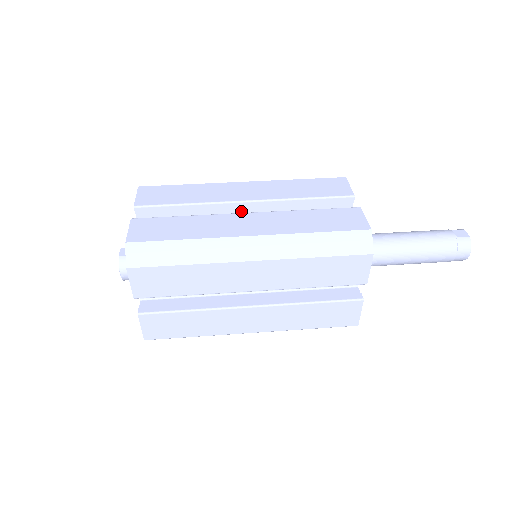
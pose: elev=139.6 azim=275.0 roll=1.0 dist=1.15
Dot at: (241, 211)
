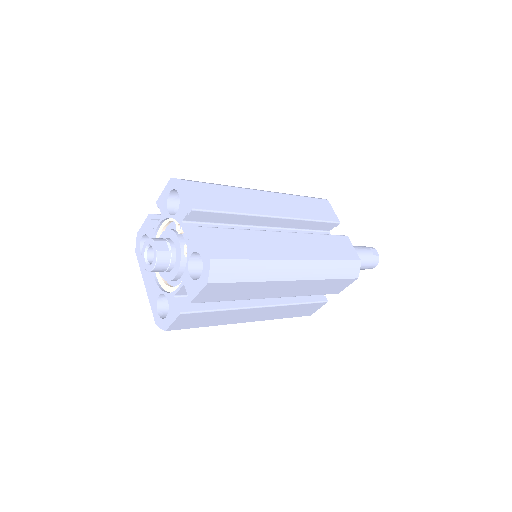
Dot at: (266, 222)
